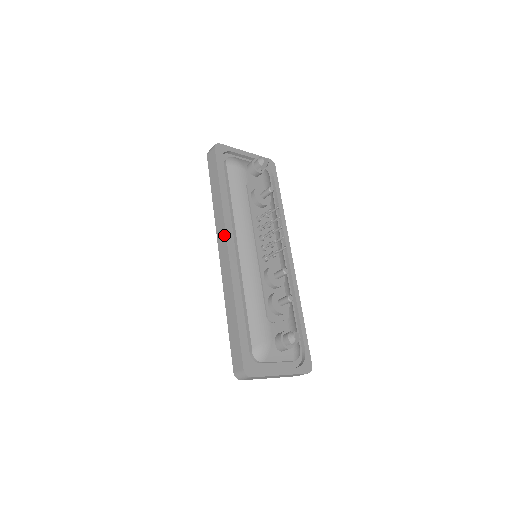
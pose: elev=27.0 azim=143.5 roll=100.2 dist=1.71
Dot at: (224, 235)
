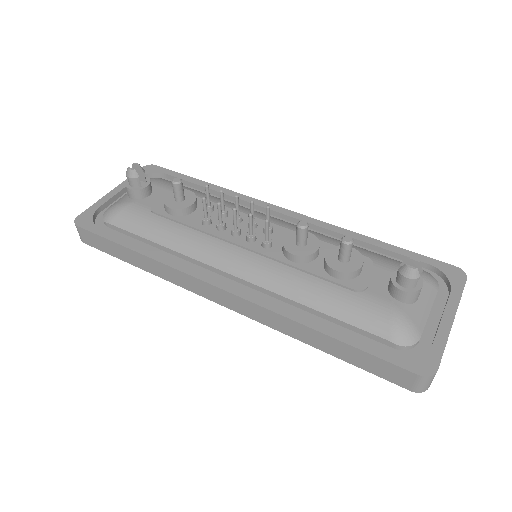
Dot at: (200, 283)
